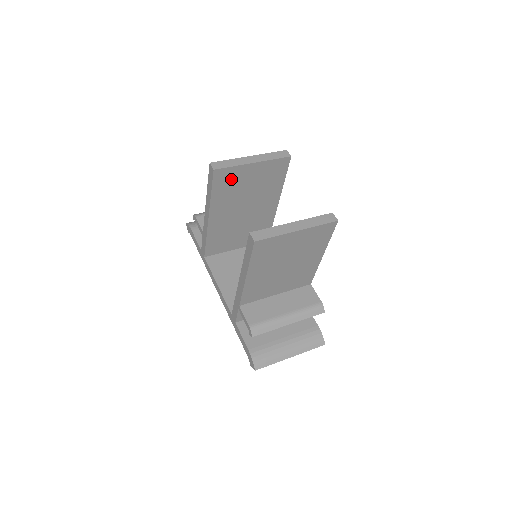
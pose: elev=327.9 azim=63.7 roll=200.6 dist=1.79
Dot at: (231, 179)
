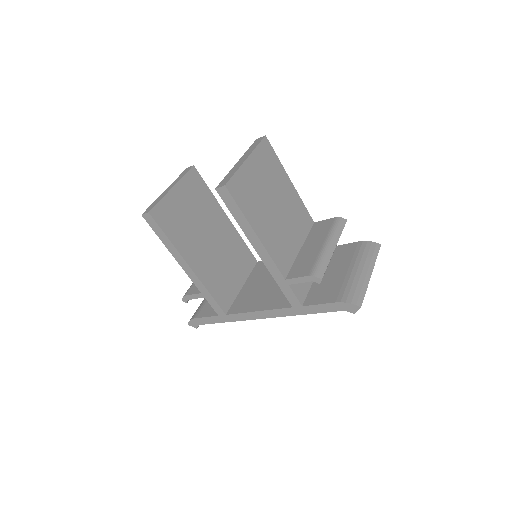
Dot at: (170, 214)
